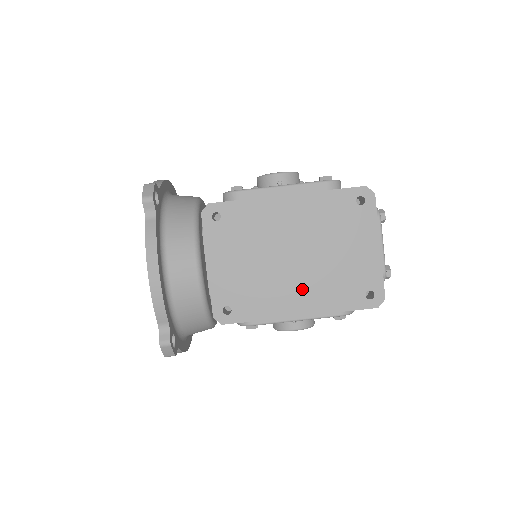
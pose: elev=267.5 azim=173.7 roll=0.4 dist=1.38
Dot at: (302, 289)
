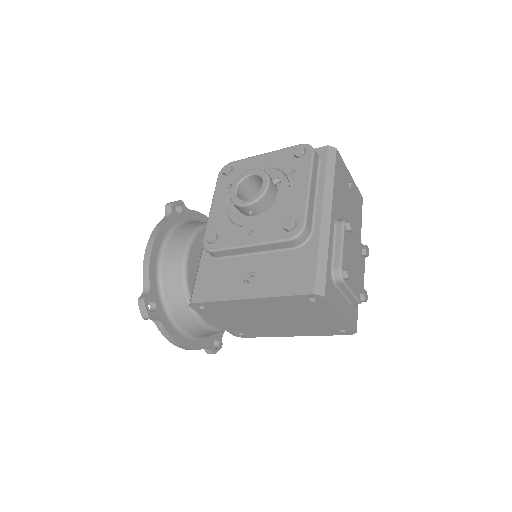
Dot at: (288, 329)
